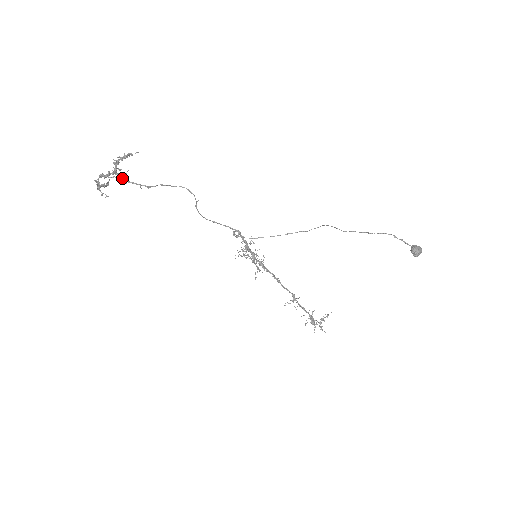
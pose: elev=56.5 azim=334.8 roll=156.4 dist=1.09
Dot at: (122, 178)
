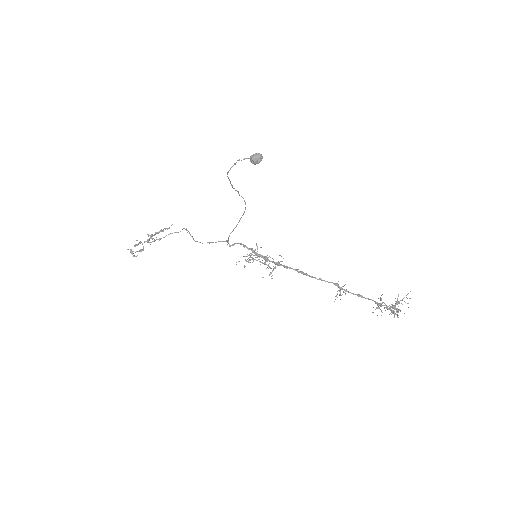
Dot at: (149, 242)
